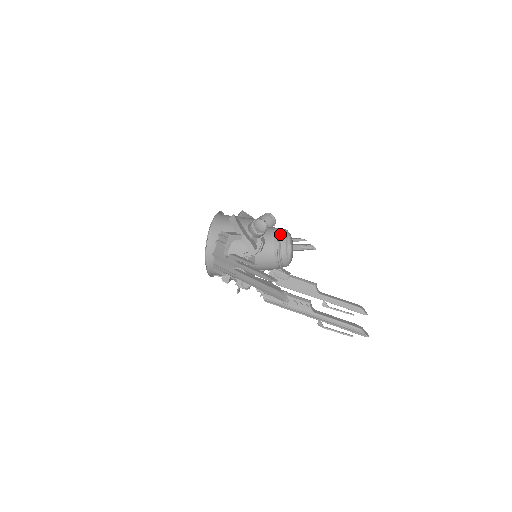
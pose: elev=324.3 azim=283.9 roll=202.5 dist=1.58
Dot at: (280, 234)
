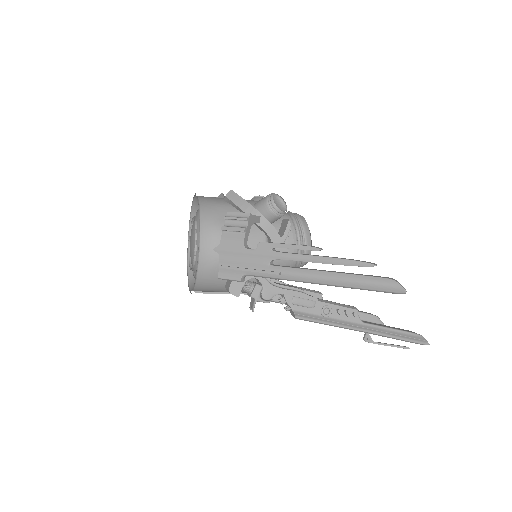
Dot at: (296, 218)
